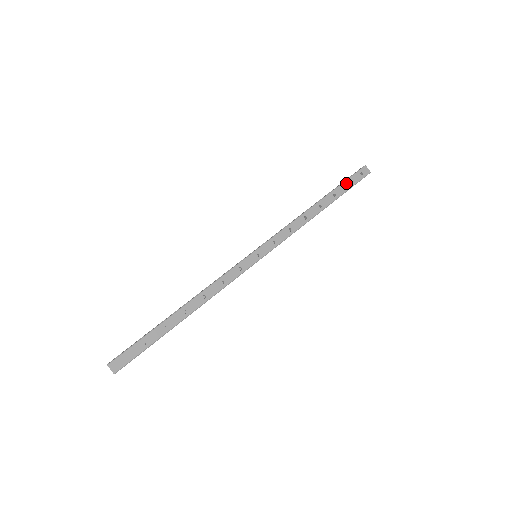
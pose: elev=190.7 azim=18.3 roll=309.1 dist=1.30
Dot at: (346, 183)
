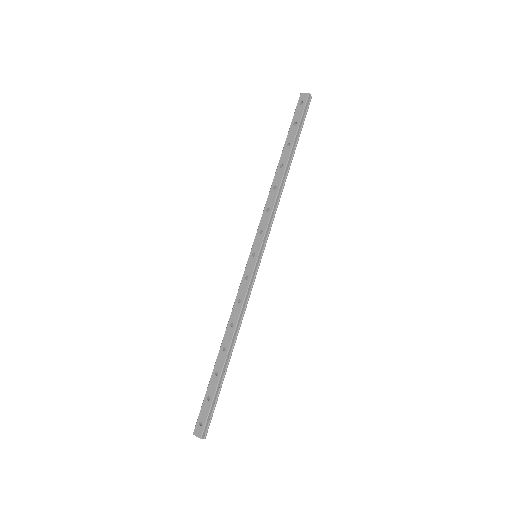
Dot at: (292, 125)
